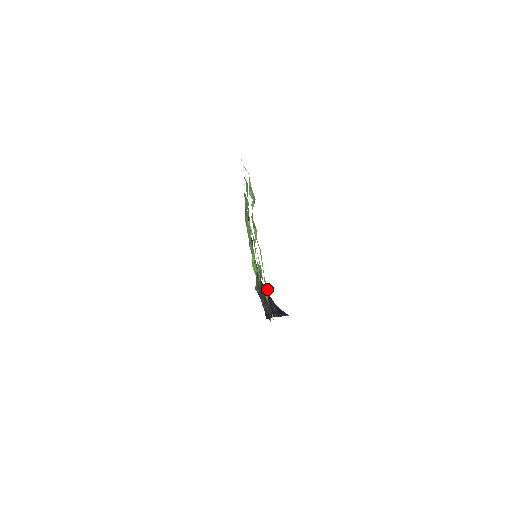
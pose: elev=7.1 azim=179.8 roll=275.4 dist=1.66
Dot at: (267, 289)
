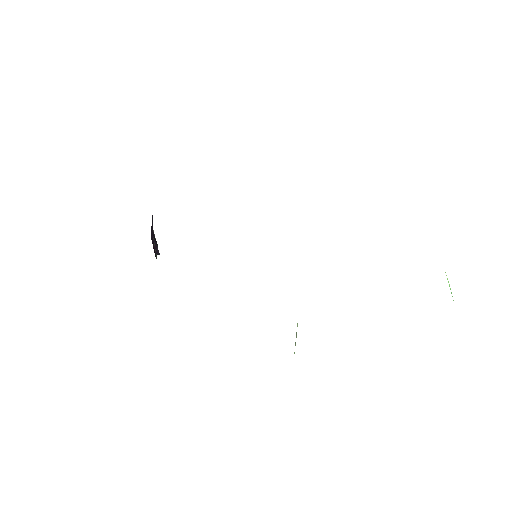
Dot at: occluded
